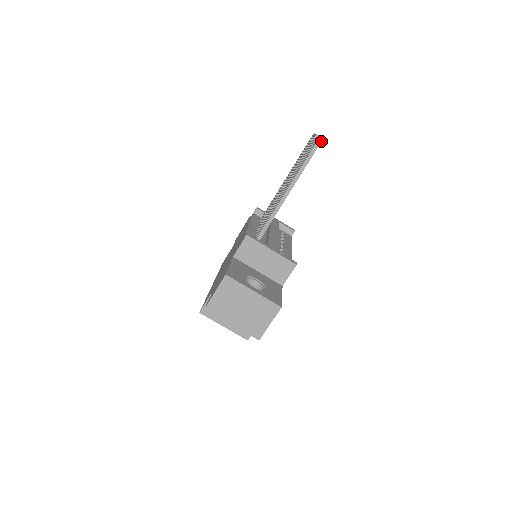
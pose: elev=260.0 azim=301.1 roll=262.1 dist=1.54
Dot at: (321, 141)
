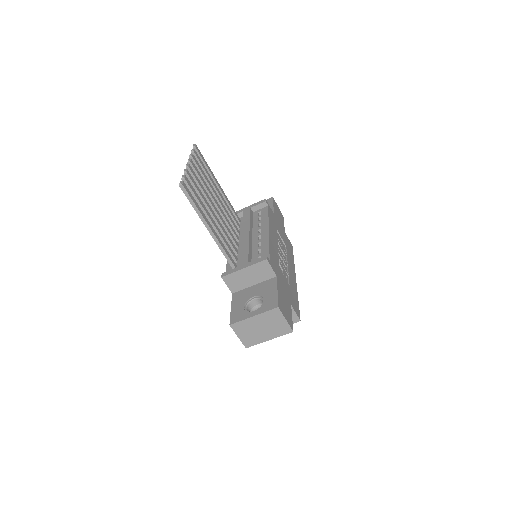
Dot at: (183, 186)
